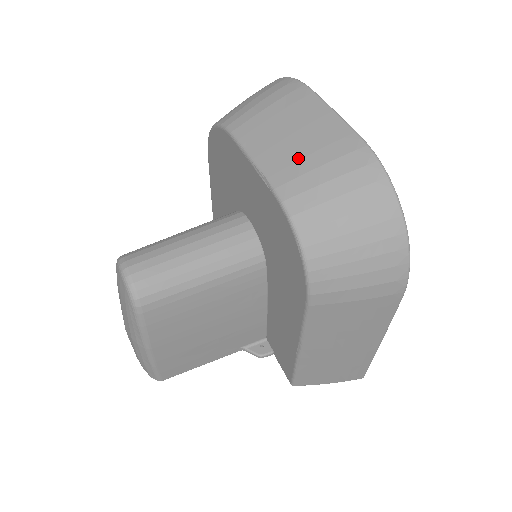
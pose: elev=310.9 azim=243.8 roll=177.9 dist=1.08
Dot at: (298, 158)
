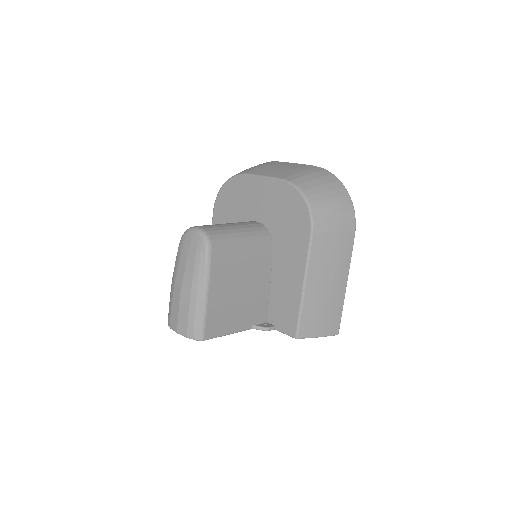
Dot at: (288, 172)
